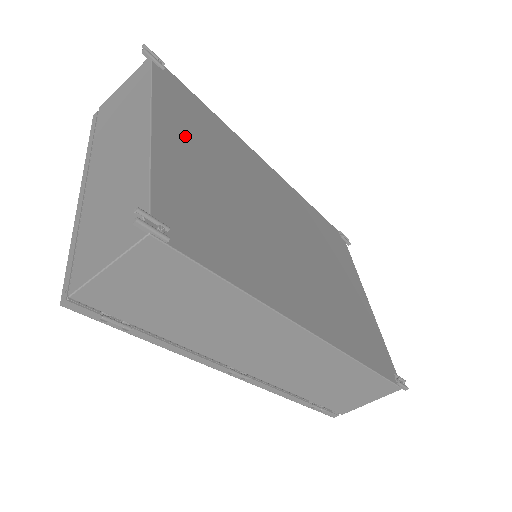
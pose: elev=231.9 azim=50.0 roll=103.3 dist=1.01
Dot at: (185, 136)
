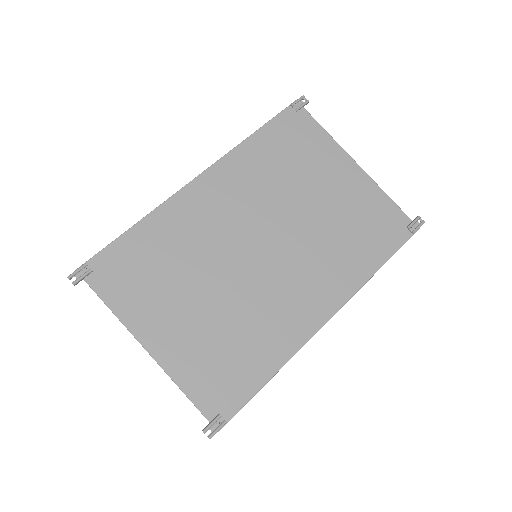
Dot at: (158, 312)
